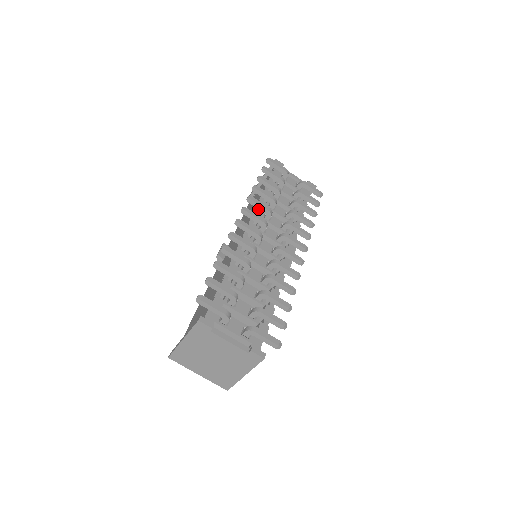
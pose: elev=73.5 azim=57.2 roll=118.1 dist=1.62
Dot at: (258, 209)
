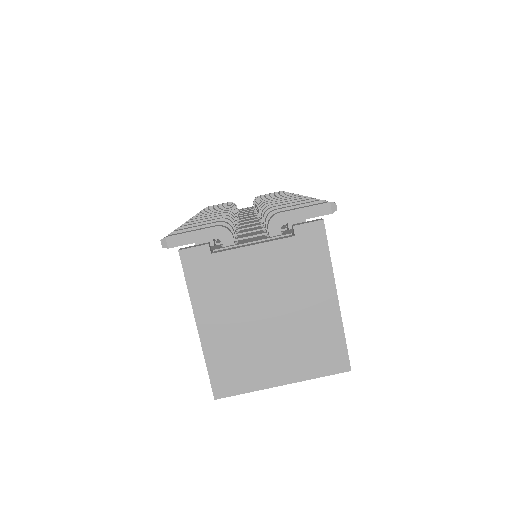
Dot at: occluded
